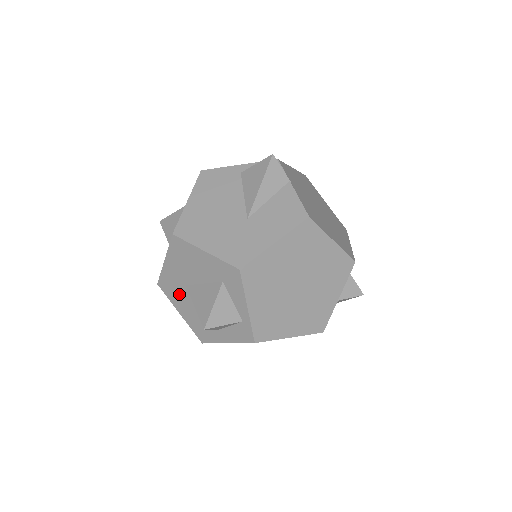
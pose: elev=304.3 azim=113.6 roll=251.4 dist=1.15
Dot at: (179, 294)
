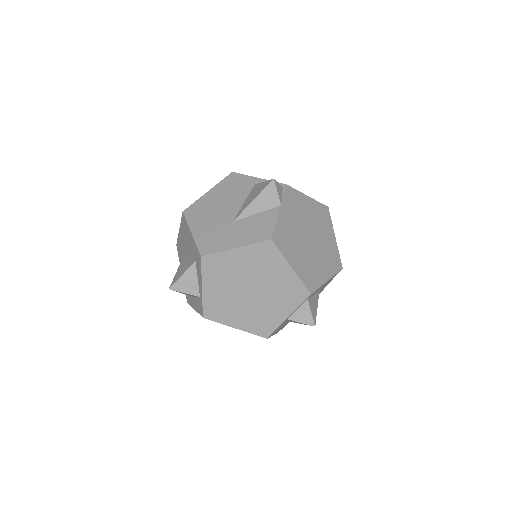
Dot at: occluded
